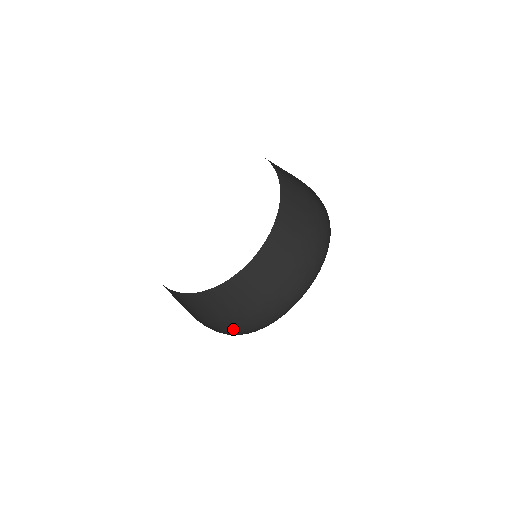
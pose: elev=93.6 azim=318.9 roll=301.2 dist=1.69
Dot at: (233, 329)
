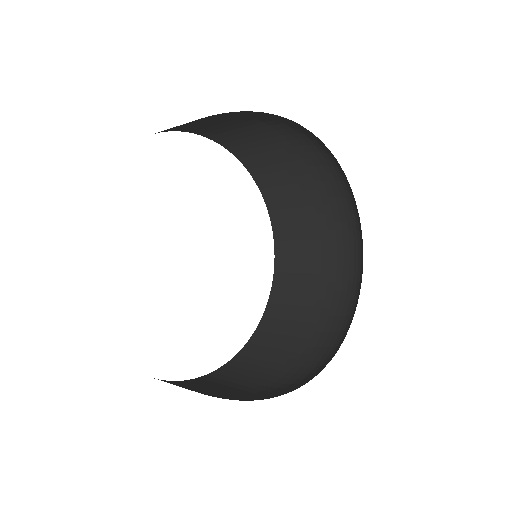
Dot at: (331, 330)
